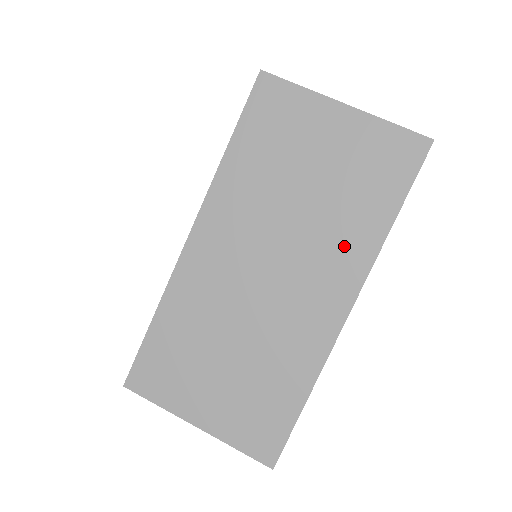
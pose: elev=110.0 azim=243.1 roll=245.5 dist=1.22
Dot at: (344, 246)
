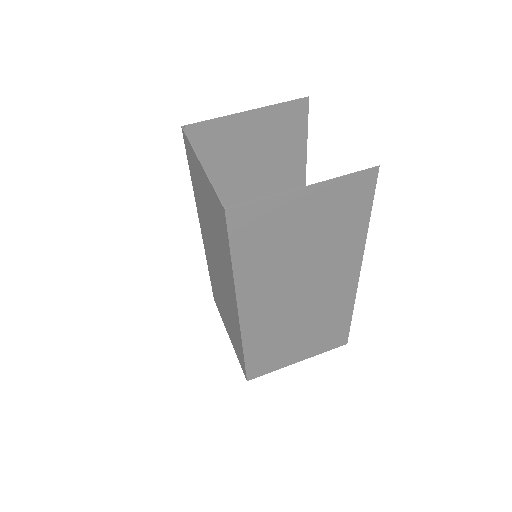
Dot at: (343, 252)
